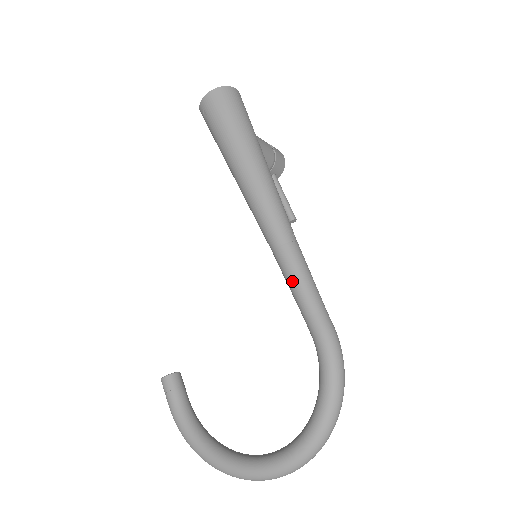
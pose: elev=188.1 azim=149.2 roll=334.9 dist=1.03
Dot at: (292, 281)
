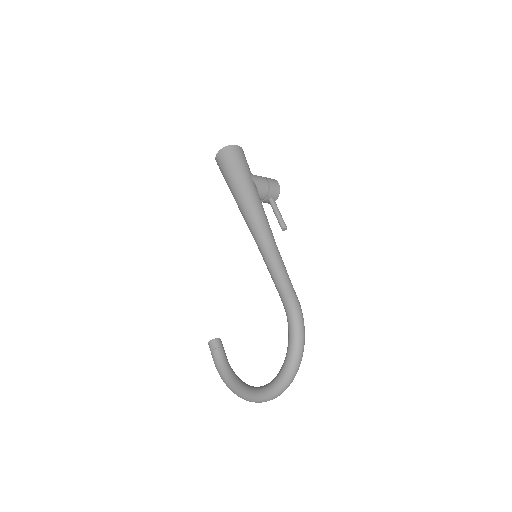
Dot at: (270, 270)
